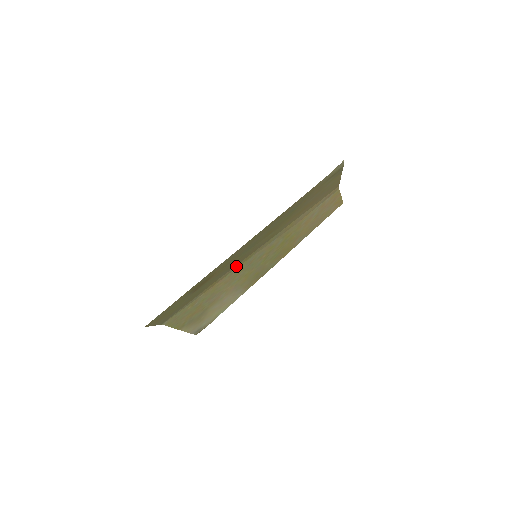
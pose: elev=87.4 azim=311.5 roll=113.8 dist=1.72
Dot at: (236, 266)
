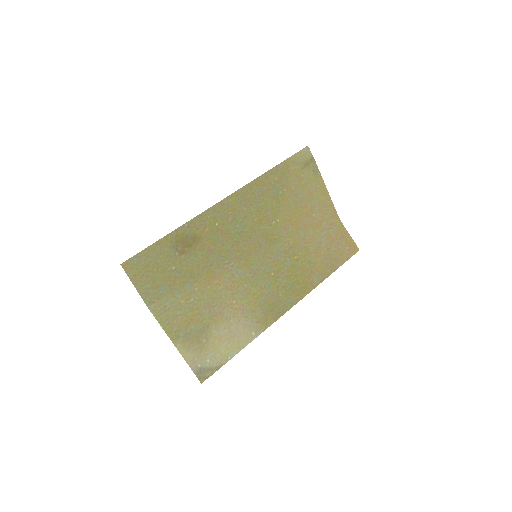
Dot at: (235, 265)
